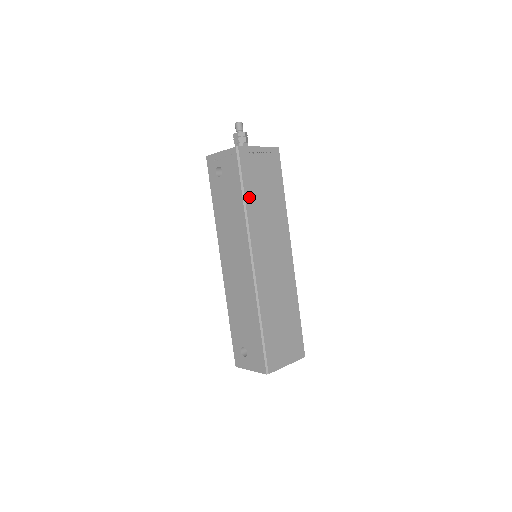
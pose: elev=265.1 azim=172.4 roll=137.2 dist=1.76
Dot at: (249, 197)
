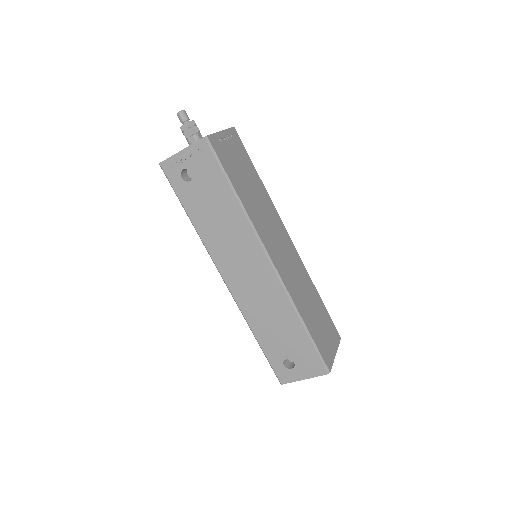
Dot at: (239, 191)
